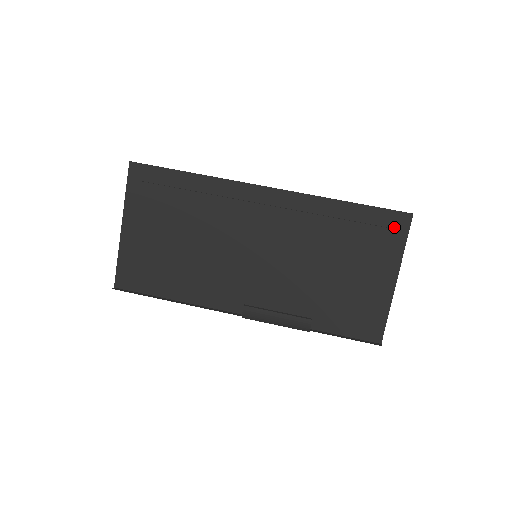
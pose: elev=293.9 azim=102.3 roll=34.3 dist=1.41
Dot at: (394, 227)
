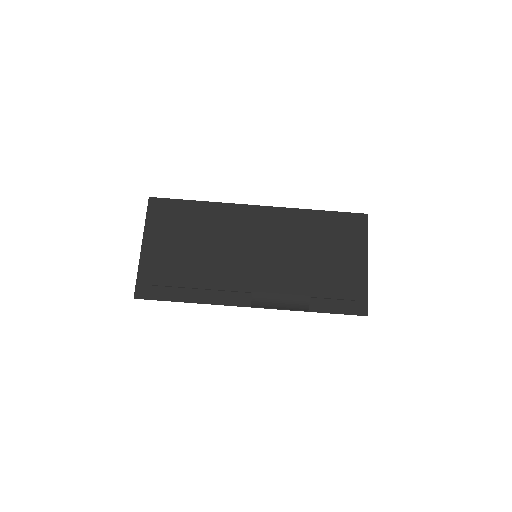
Dot at: (356, 224)
